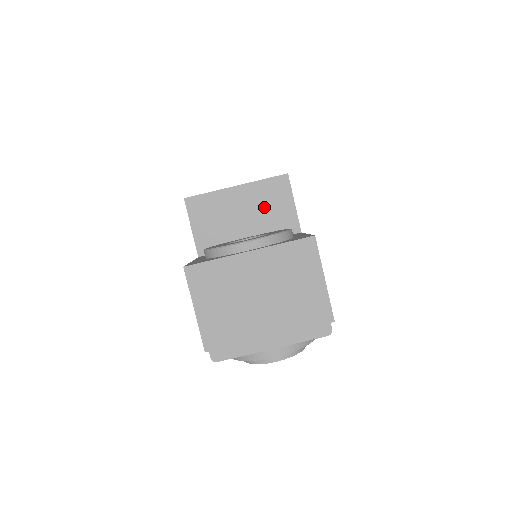
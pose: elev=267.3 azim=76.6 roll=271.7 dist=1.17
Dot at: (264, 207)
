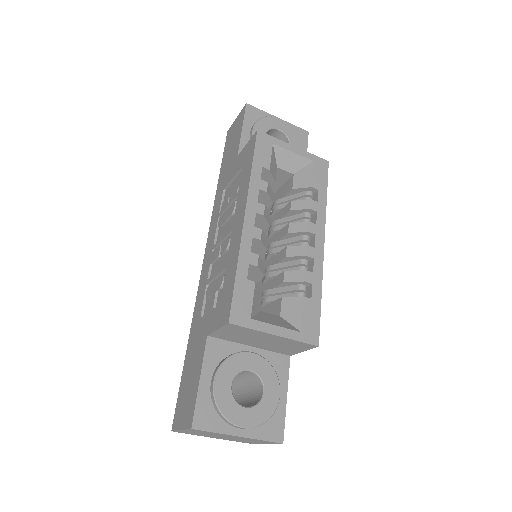
Dot at: (282, 345)
